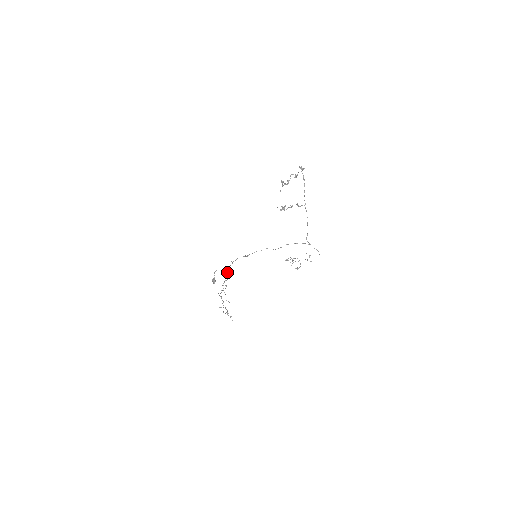
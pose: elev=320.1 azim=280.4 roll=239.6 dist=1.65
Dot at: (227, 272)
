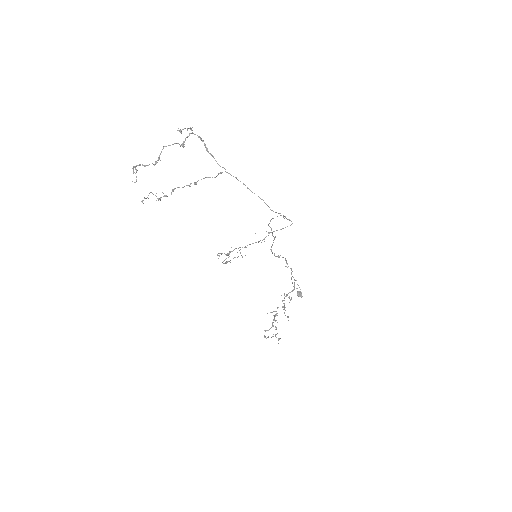
Dot at: (294, 280)
